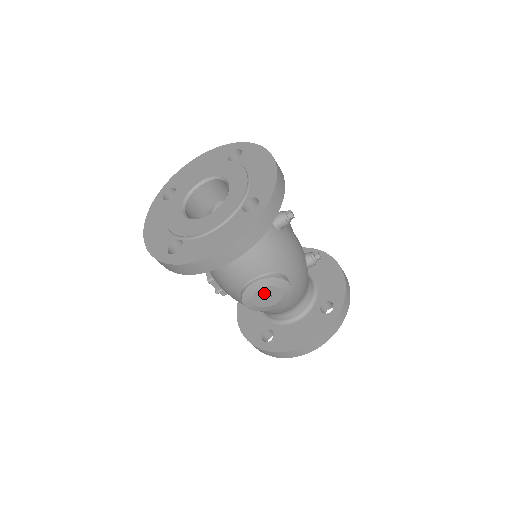
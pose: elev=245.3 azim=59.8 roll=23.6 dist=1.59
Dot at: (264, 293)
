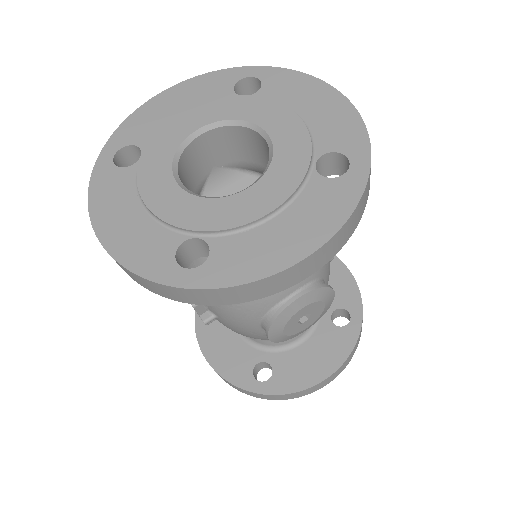
Dot at: (303, 314)
